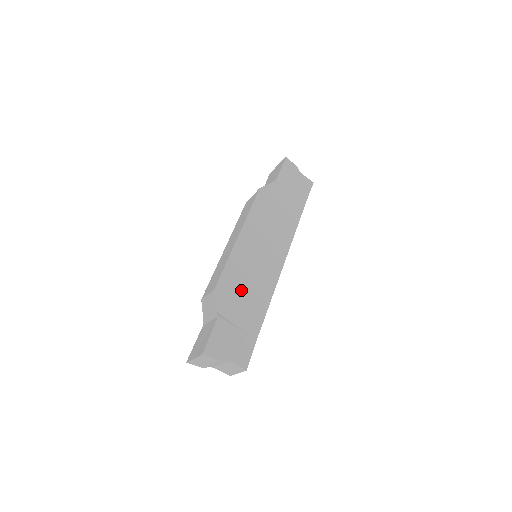
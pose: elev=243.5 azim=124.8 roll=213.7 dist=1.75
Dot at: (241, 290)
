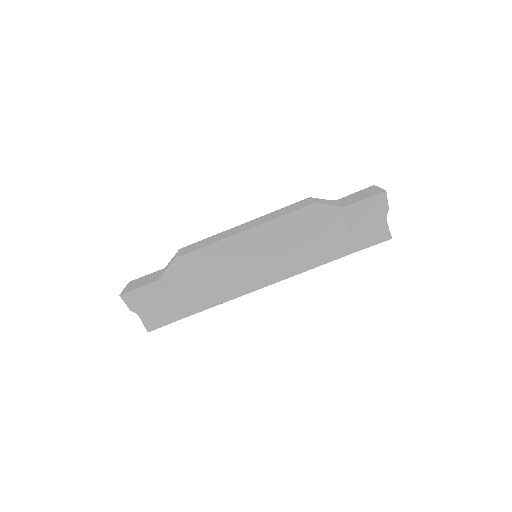
Dot at: (200, 276)
